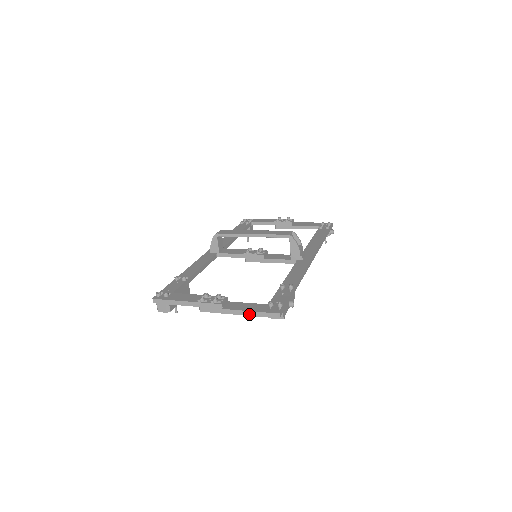
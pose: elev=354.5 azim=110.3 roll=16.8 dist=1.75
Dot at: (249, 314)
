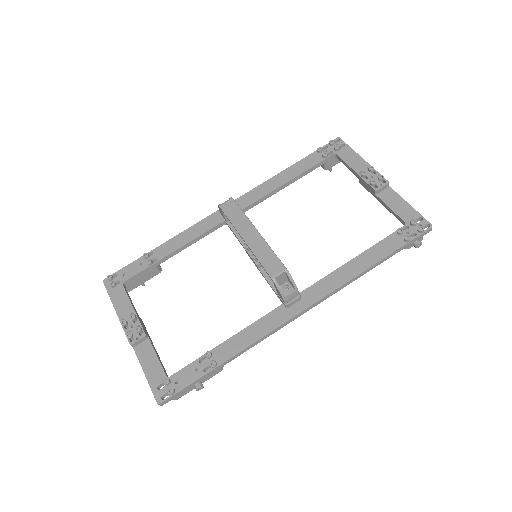
Dot at: (146, 375)
